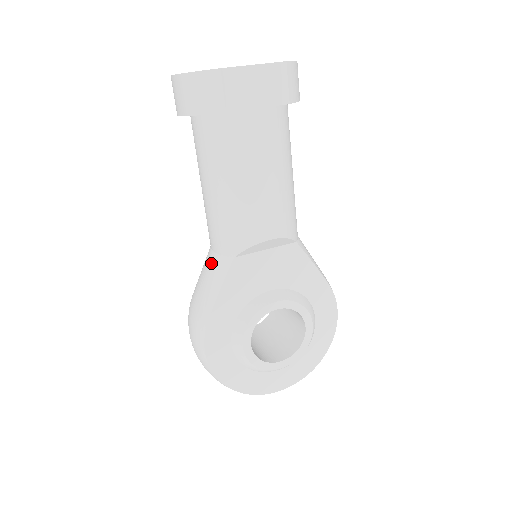
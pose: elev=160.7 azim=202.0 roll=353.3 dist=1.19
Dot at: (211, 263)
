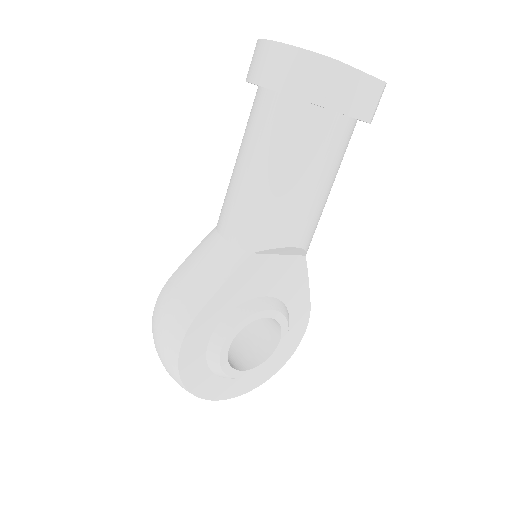
Dot at: (218, 250)
